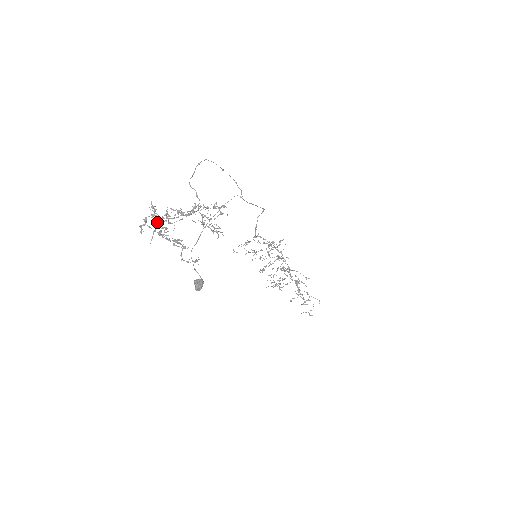
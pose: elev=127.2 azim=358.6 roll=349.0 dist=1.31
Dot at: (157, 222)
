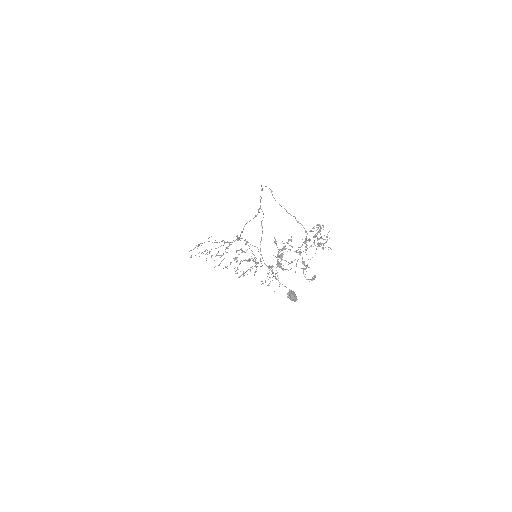
Dot at: occluded
